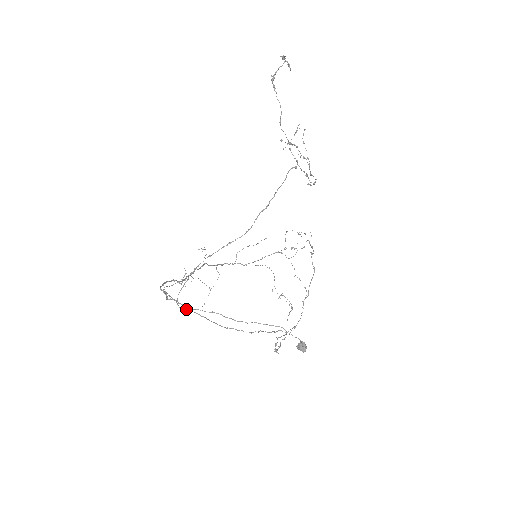
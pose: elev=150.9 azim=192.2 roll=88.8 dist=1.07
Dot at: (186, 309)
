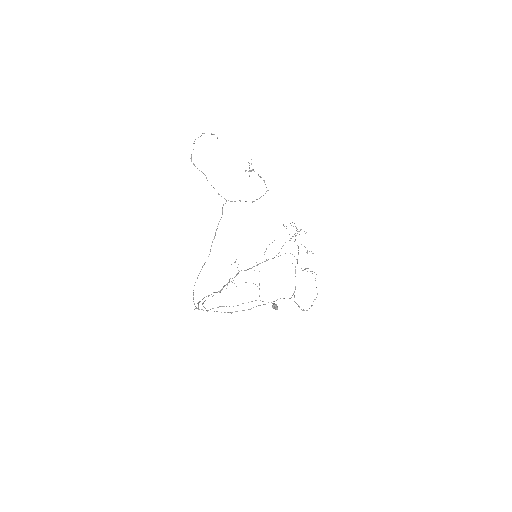
Dot at: occluded
